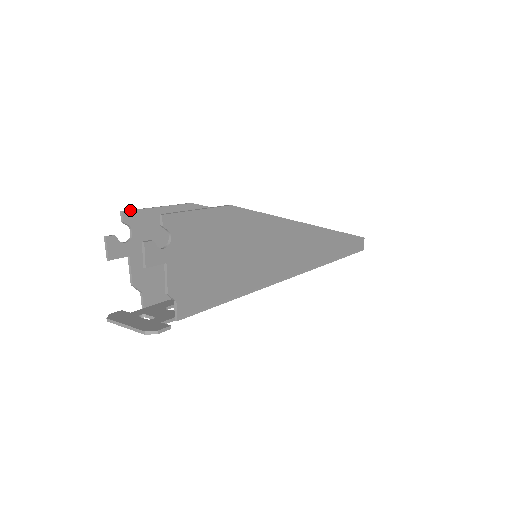
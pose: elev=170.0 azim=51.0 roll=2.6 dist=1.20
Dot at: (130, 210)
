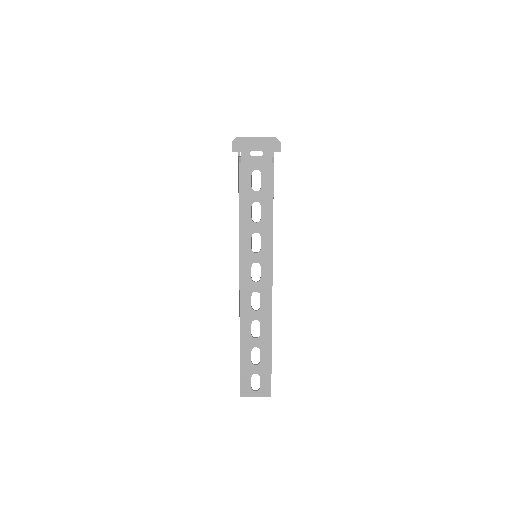
Dot at: occluded
